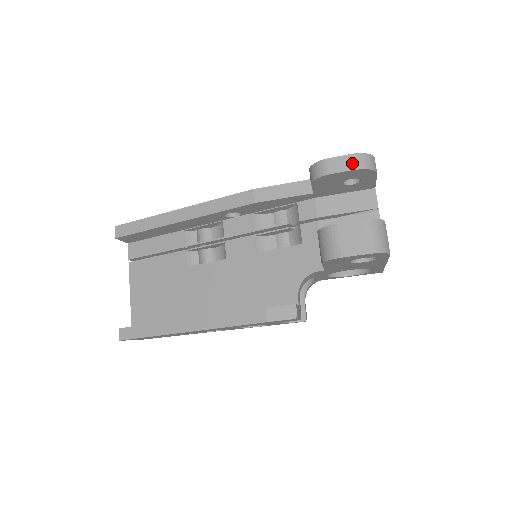
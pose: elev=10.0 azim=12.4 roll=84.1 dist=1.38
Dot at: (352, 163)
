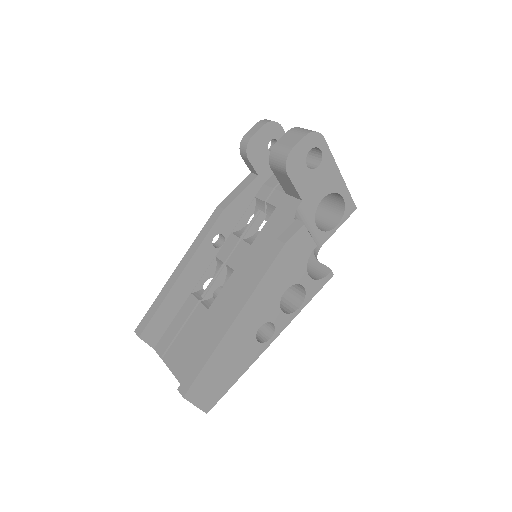
Dot at: (260, 125)
